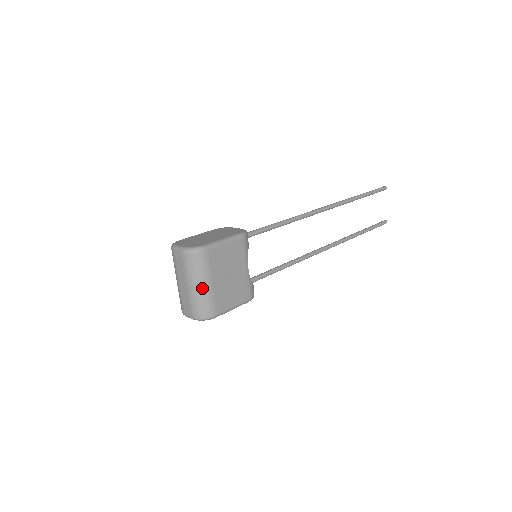
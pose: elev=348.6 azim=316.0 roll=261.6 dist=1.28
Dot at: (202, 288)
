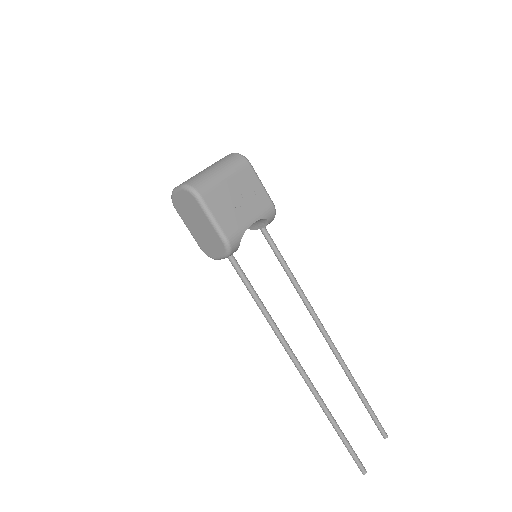
Dot at: (217, 172)
